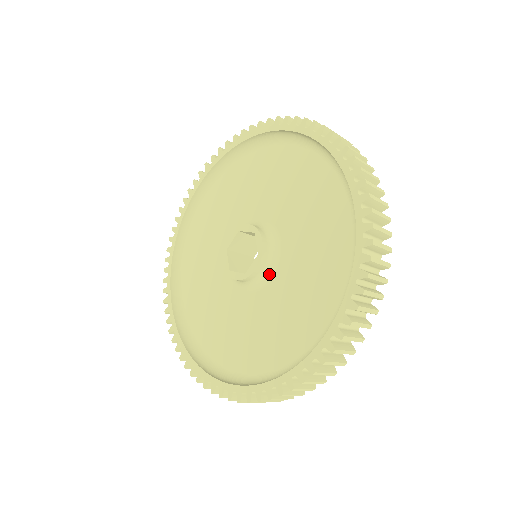
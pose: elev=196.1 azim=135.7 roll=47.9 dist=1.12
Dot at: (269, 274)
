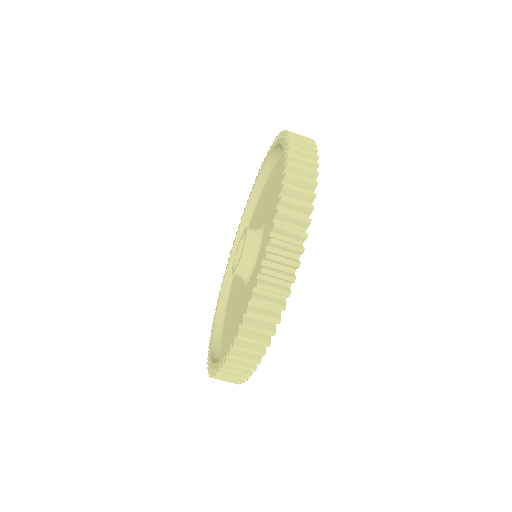
Dot at: (261, 231)
